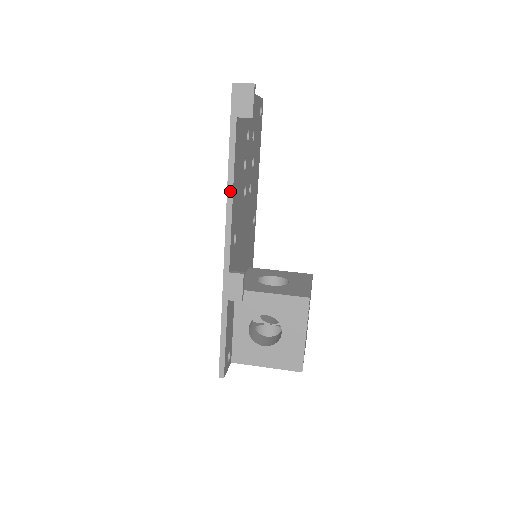
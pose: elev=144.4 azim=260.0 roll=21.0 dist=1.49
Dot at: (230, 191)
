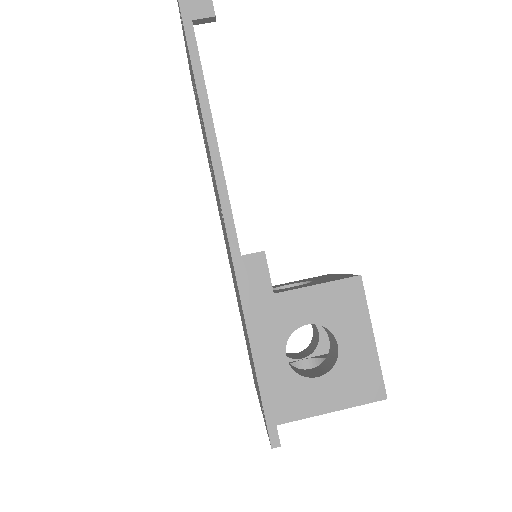
Dot at: (209, 128)
